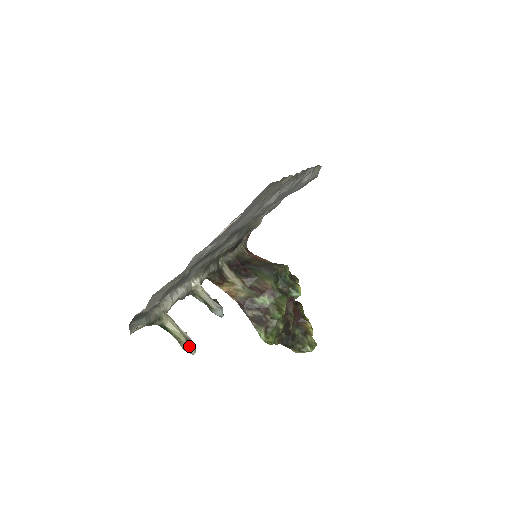
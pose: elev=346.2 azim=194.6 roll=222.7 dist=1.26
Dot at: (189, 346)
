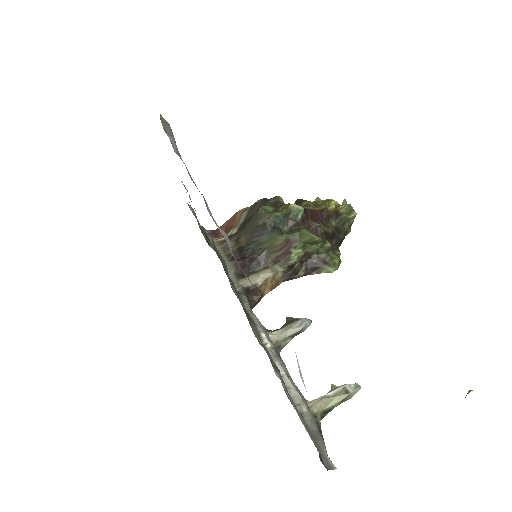
Dot at: (353, 392)
